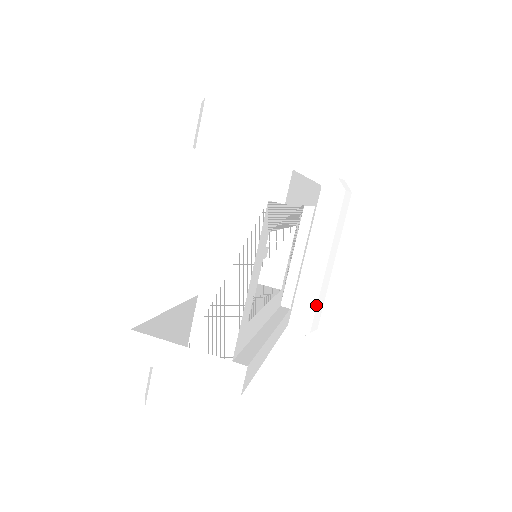
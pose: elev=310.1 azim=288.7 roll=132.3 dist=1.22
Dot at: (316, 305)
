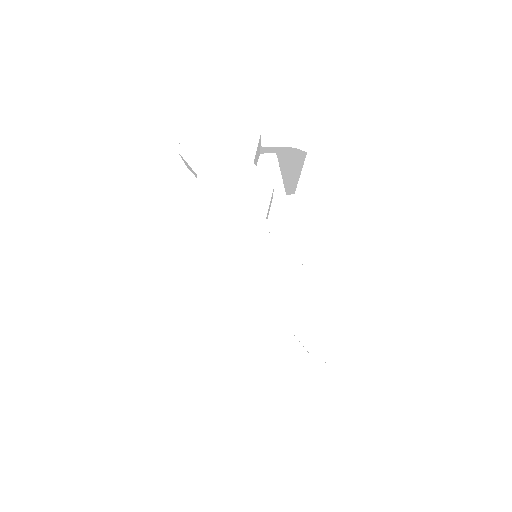
Dot at: occluded
